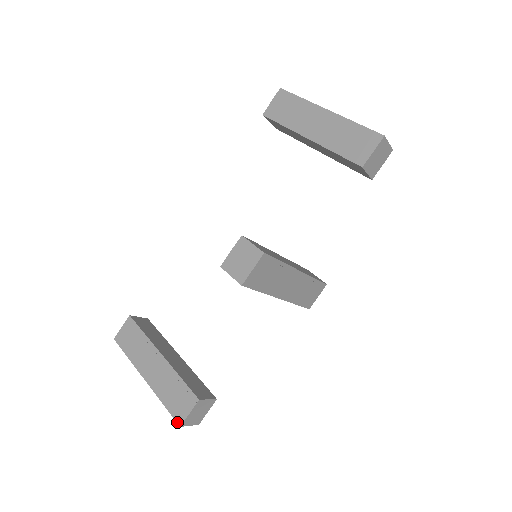
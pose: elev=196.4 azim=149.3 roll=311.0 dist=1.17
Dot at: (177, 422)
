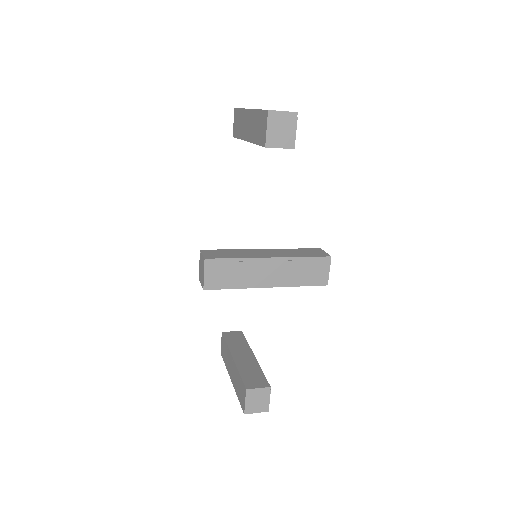
Dot at: (243, 411)
